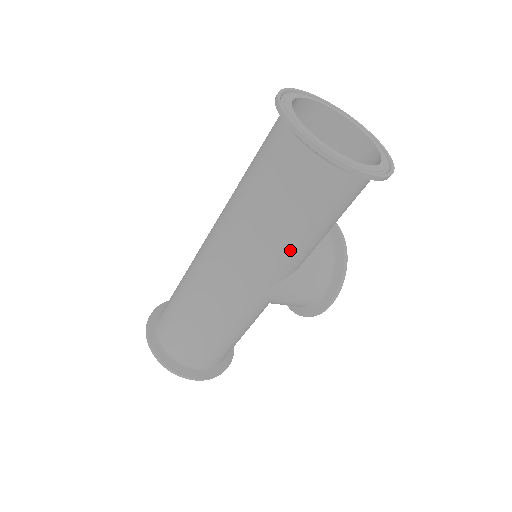
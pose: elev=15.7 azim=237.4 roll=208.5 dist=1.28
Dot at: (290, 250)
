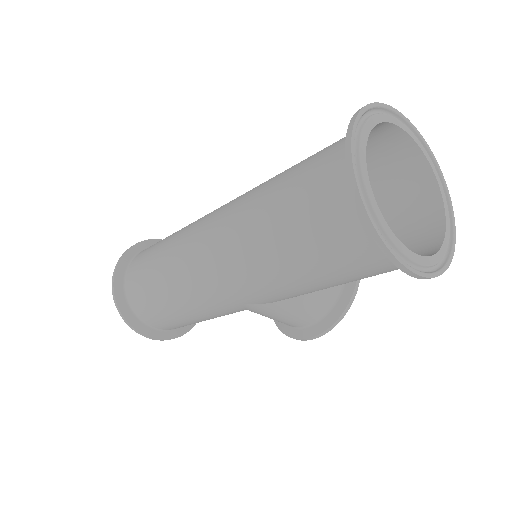
Dot at: (289, 288)
